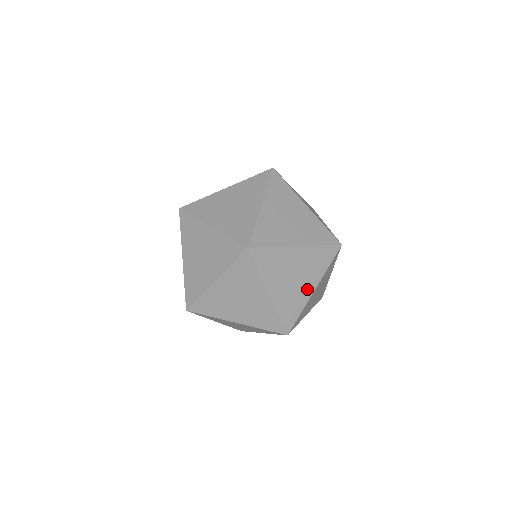
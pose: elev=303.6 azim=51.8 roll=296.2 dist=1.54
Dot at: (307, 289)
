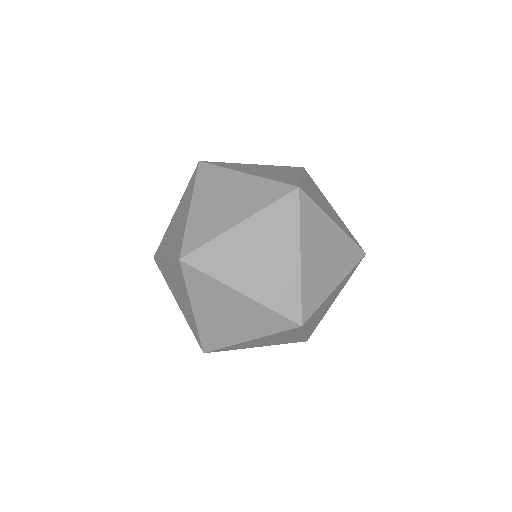
Dot at: (240, 334)
